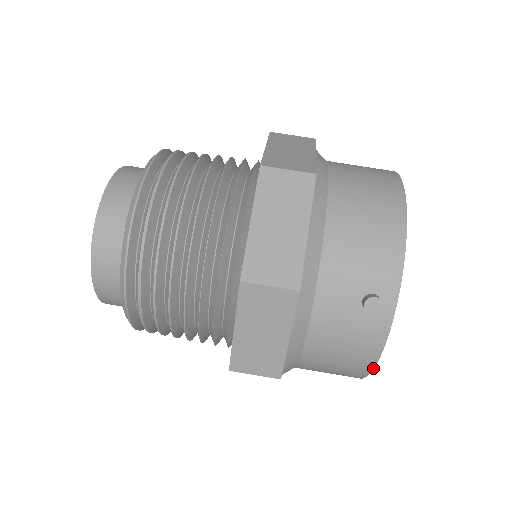
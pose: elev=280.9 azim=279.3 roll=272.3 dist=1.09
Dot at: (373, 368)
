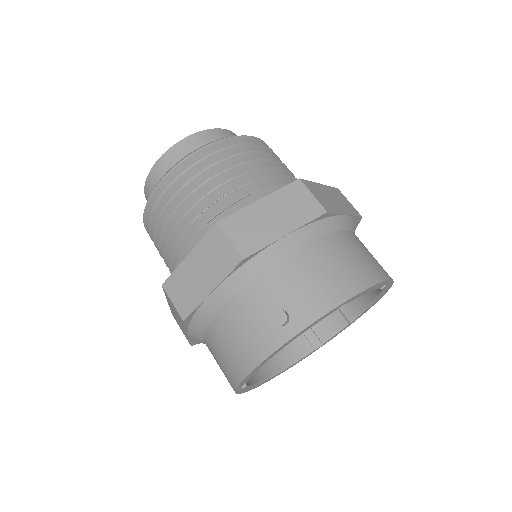
Dot at: (245, 377)
